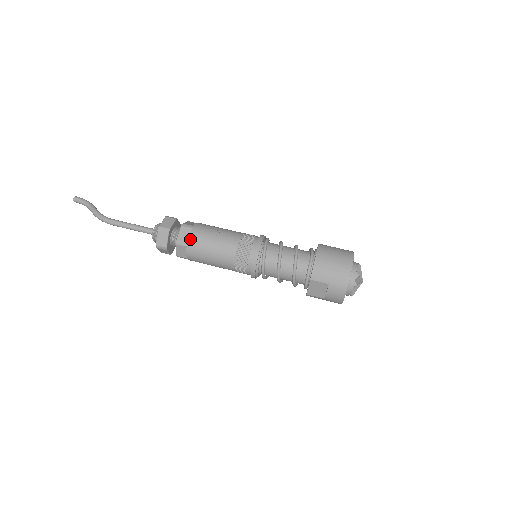
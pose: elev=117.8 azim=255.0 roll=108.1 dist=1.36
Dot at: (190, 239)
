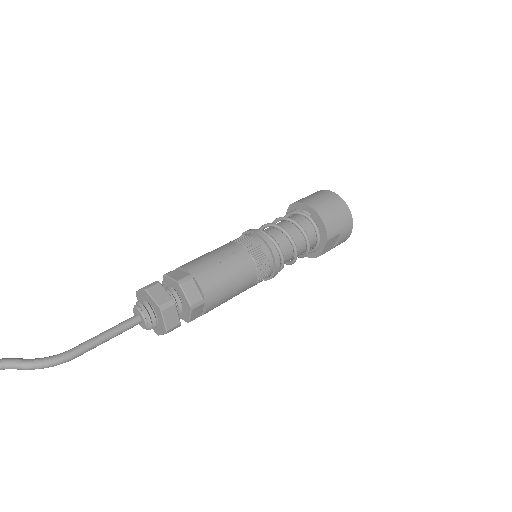
Dot at: (204, 291)
